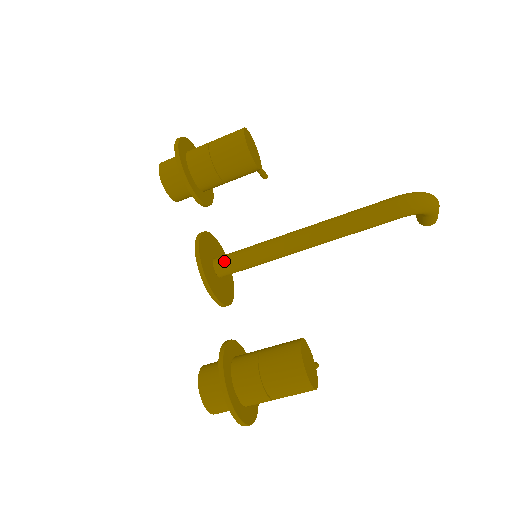
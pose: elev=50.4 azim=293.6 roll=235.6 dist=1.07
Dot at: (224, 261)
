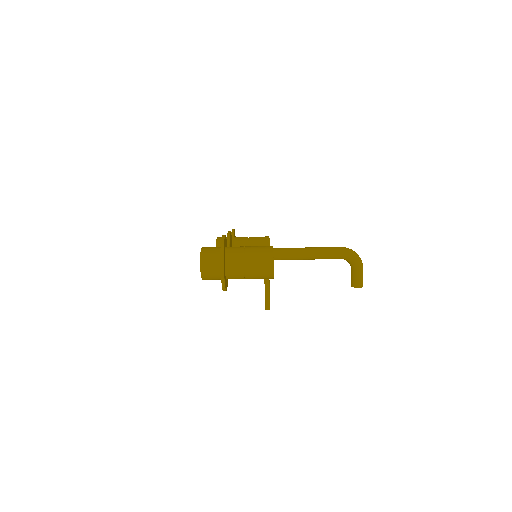
Dot at: occluded
